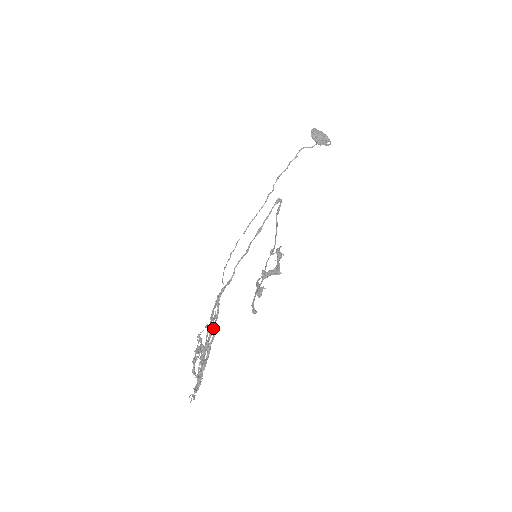
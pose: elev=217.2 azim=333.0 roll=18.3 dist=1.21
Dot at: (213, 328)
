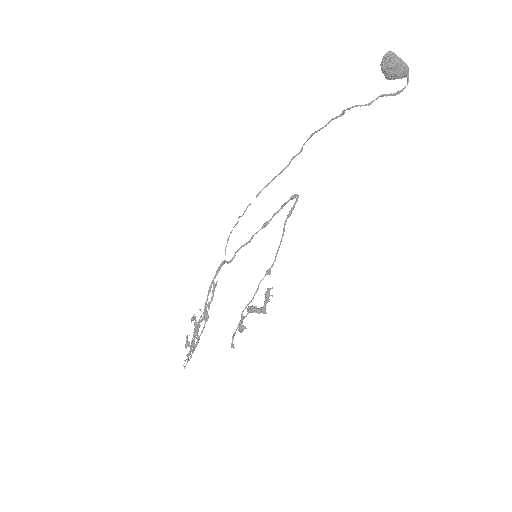
Dot at: (204, 319)
